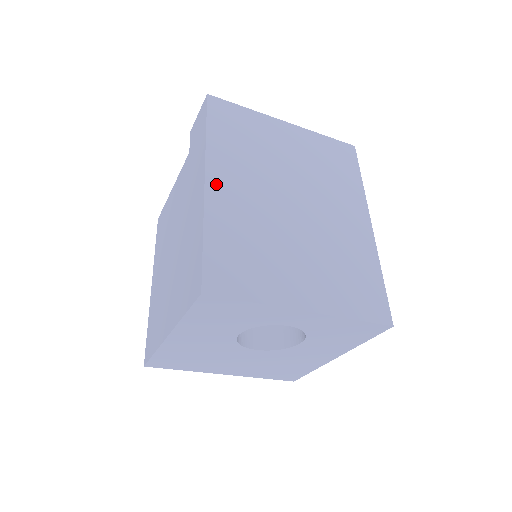
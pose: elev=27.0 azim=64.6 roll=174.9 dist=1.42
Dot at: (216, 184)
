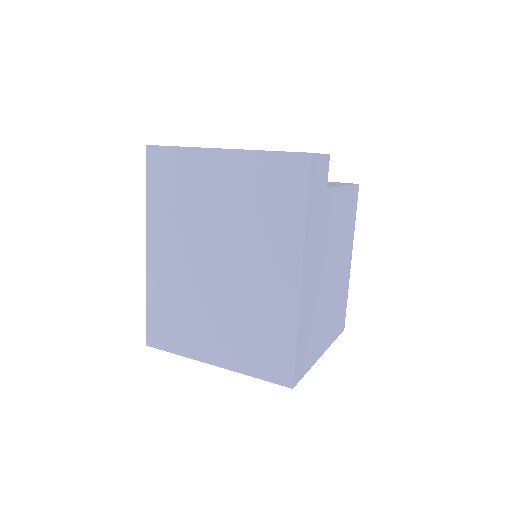
Dot at: (154, 254)
